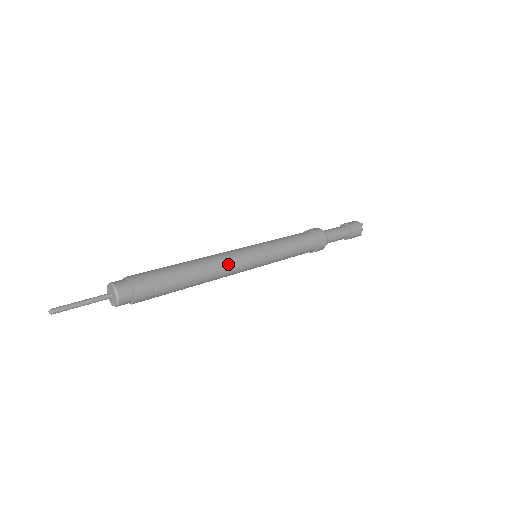
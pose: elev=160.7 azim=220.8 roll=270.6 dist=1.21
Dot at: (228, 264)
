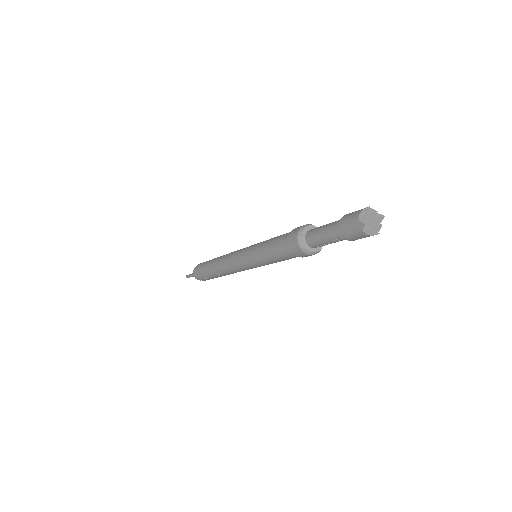
Dot at: (230, 269)
